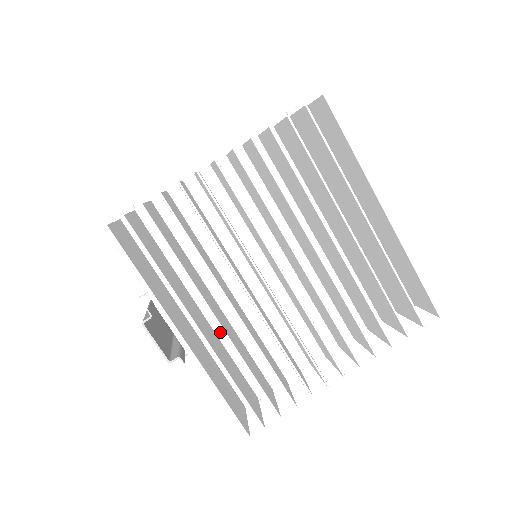
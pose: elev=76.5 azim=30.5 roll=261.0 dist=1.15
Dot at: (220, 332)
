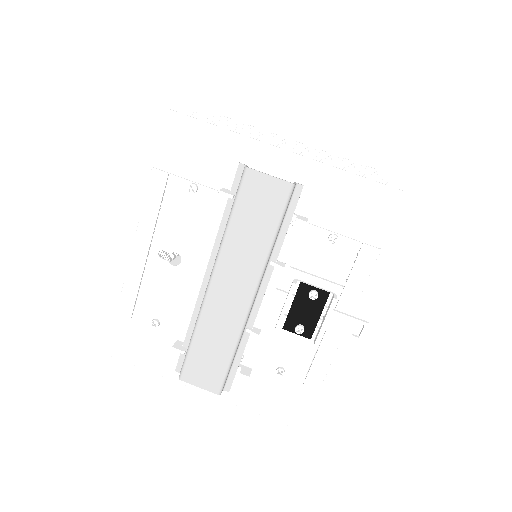
Dot at: occluded
